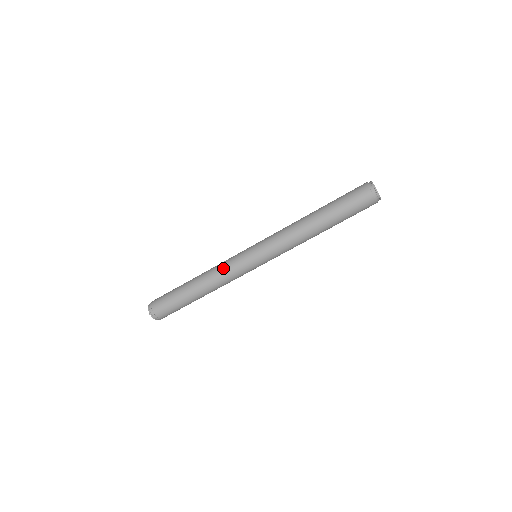
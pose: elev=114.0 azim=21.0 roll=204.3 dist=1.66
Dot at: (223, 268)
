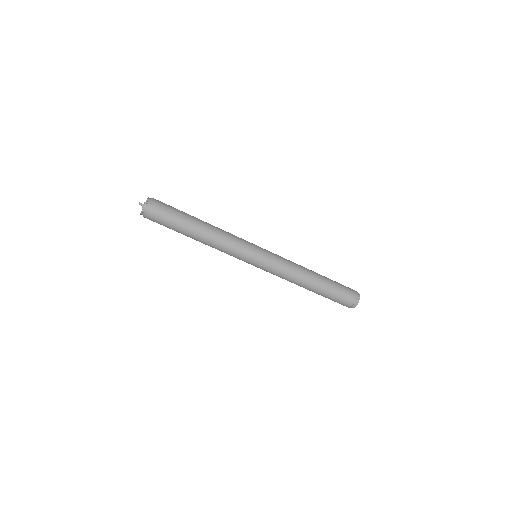
Dot at: (232, 241)
